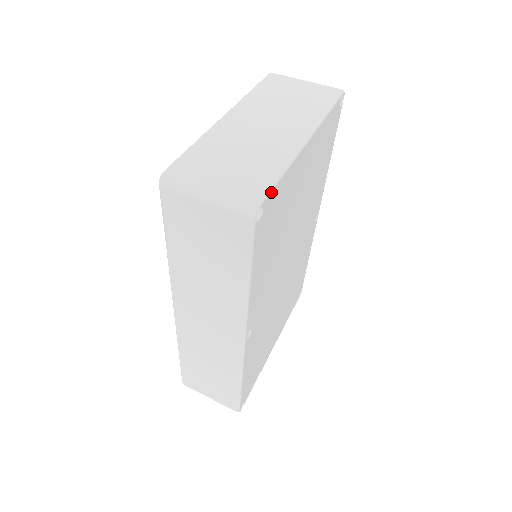
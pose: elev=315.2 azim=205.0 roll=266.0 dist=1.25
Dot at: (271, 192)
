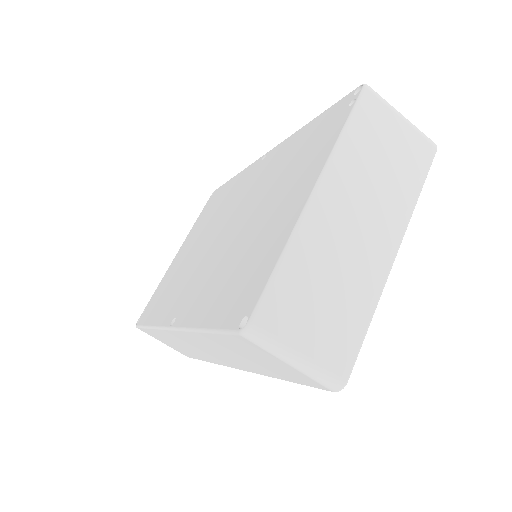
Dot at: (357, 355)
